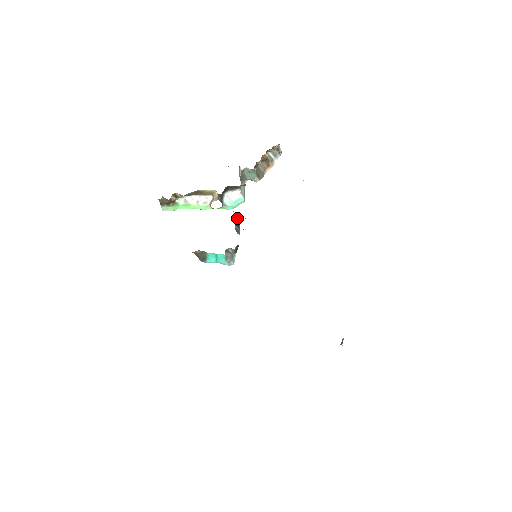
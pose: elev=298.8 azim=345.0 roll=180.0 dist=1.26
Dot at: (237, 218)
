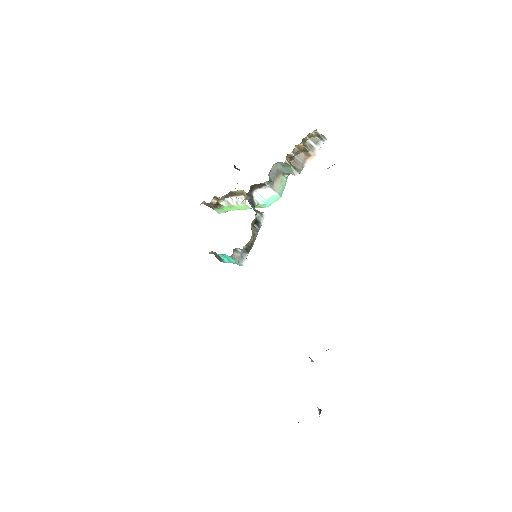
Dot at: (259, 216)
